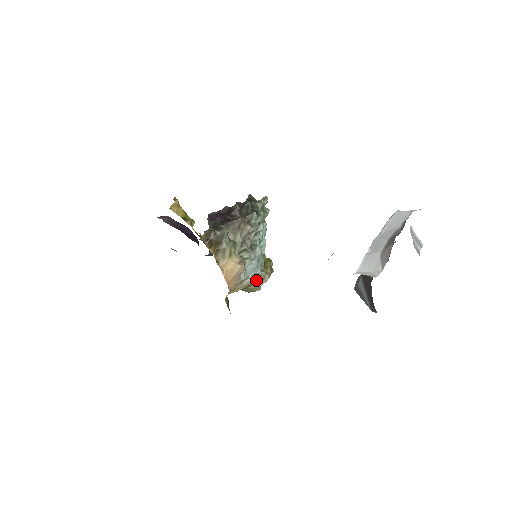
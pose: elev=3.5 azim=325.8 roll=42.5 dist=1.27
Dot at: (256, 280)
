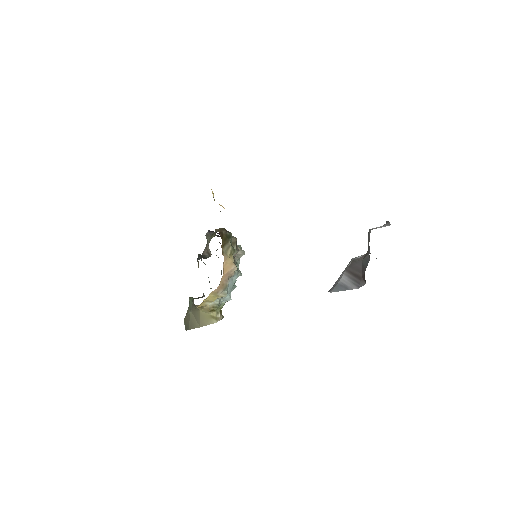
Dot at: (218, 309)
